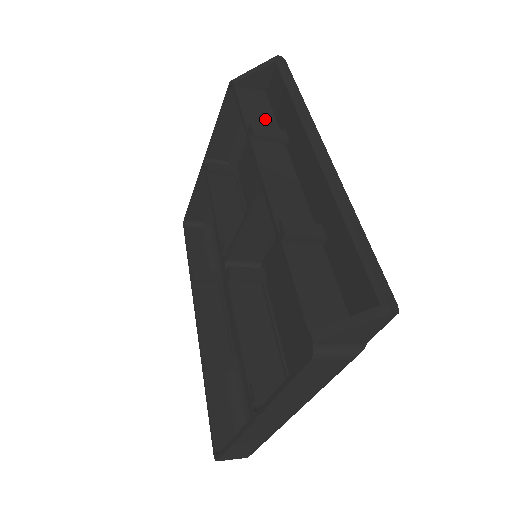
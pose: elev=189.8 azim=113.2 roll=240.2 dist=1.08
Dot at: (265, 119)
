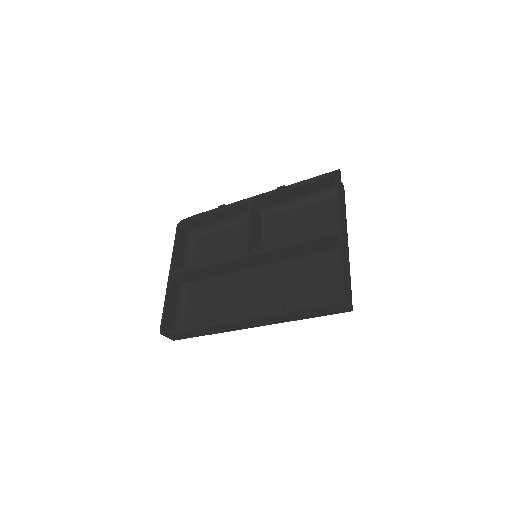
Dot at: (213, 220)
